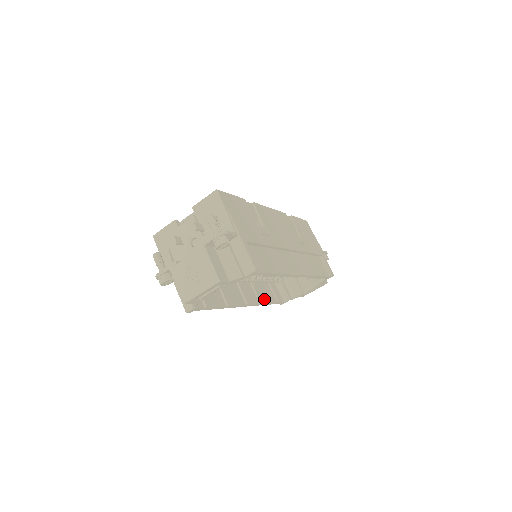
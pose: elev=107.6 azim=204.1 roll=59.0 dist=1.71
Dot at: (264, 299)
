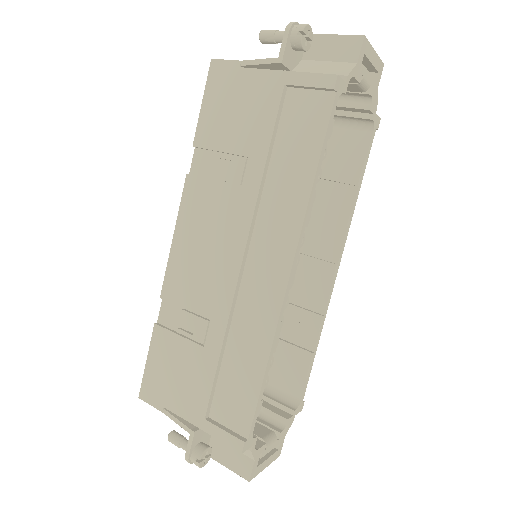
Dot at: occluded
